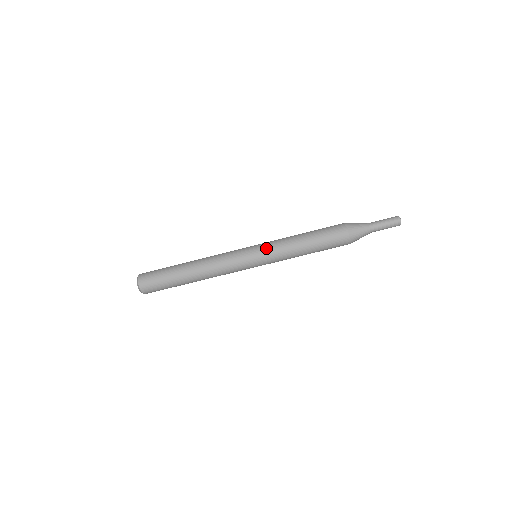
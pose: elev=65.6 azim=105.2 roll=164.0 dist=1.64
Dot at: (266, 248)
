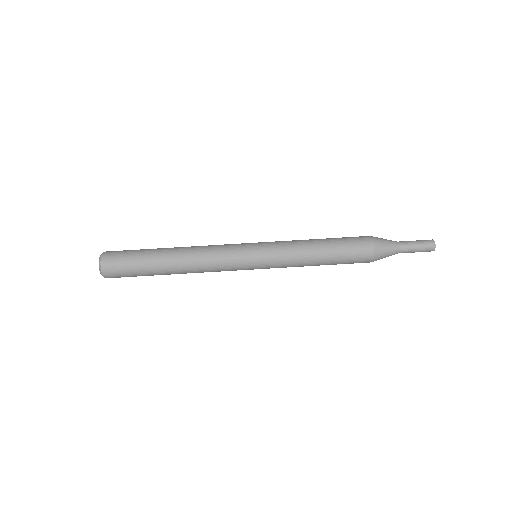
Dot at: occluded
